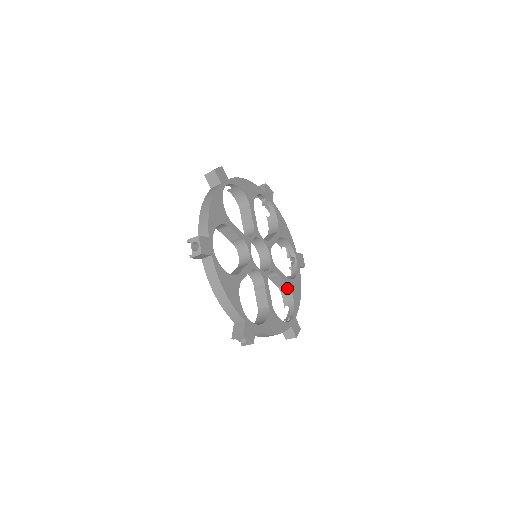
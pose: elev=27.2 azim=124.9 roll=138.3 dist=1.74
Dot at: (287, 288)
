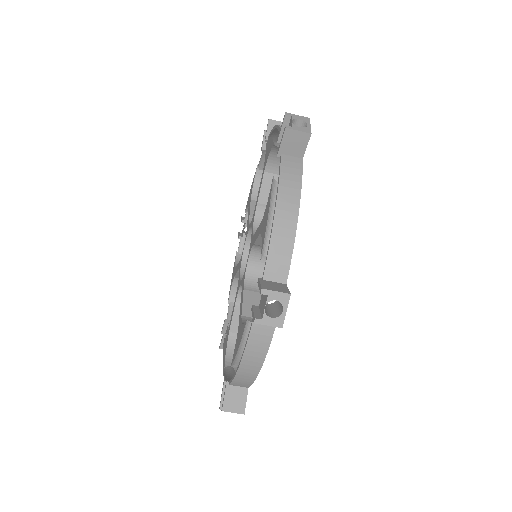
Dot at: occluded
